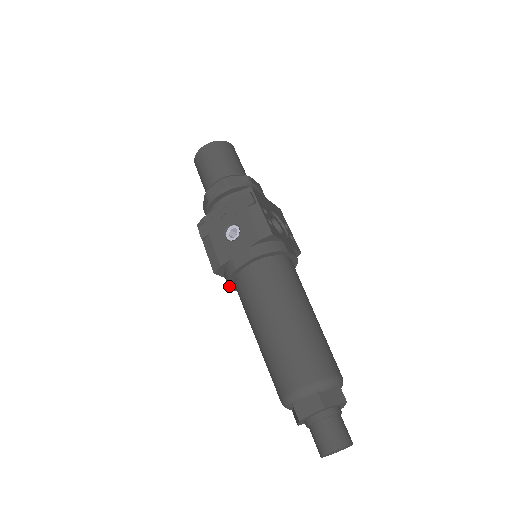
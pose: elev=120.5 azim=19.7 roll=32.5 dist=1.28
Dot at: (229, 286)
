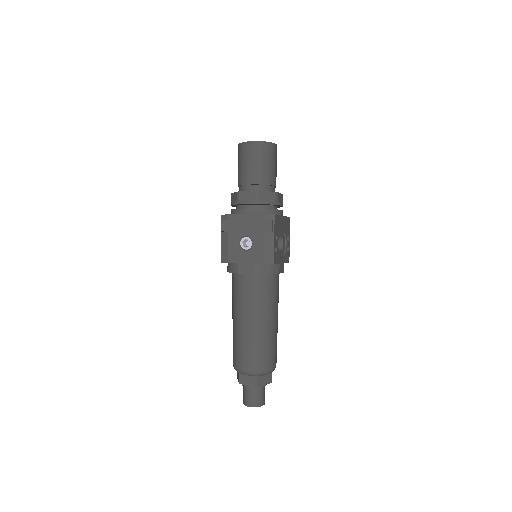
Dot at: occluded
